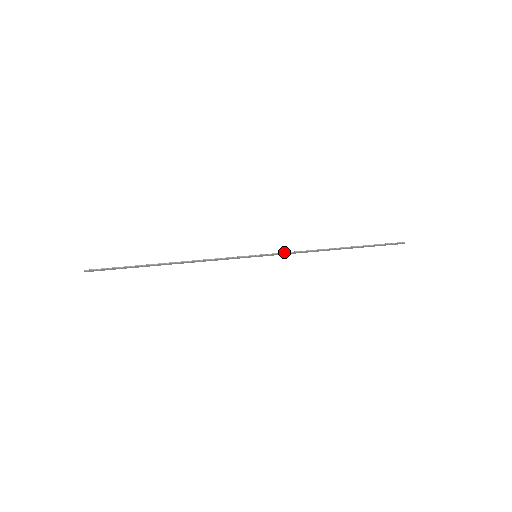
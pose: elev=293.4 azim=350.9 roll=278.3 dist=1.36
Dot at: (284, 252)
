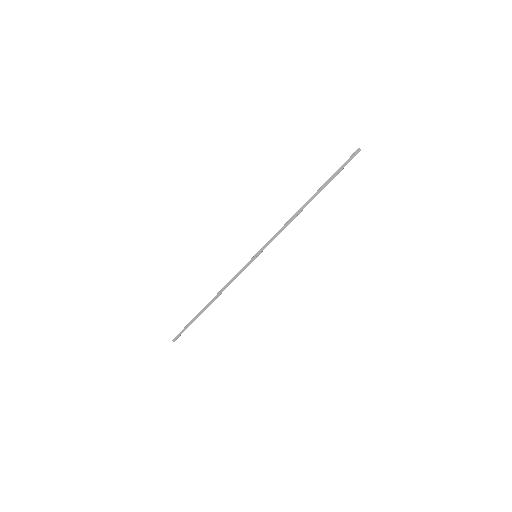
Dot at: (272, 238)
